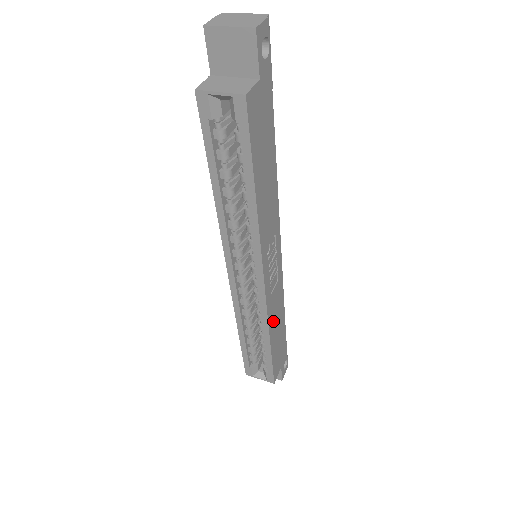
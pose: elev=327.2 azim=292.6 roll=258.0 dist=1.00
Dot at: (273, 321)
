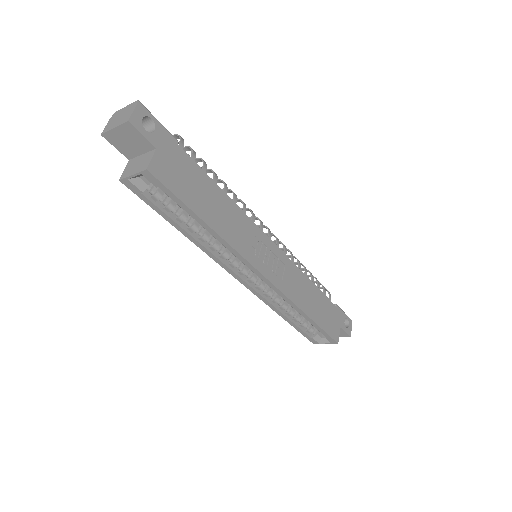
Dot at: (300, 298)
